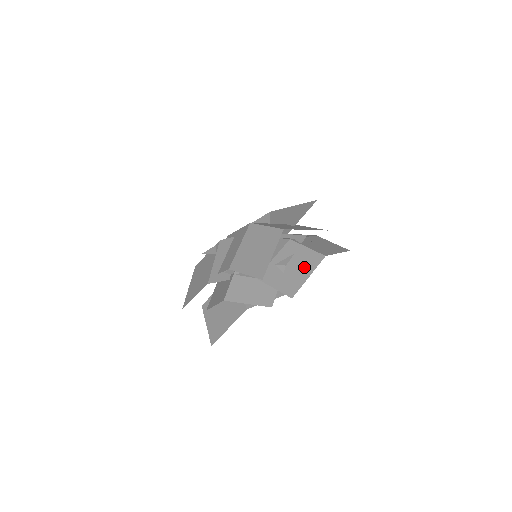
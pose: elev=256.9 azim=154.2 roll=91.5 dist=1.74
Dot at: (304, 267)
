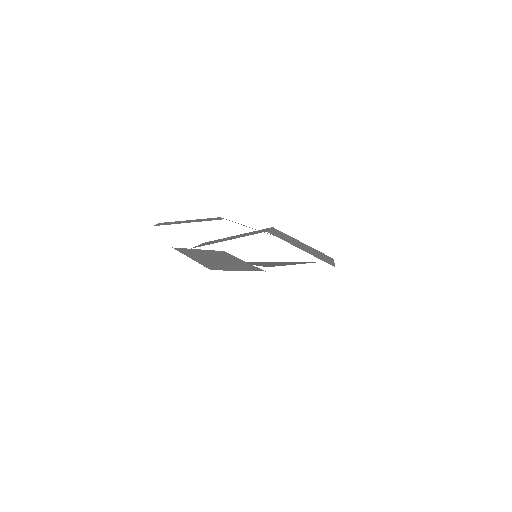
Dot at: occluded
